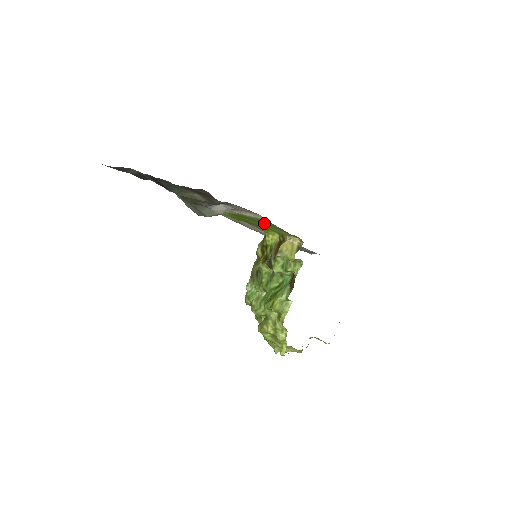
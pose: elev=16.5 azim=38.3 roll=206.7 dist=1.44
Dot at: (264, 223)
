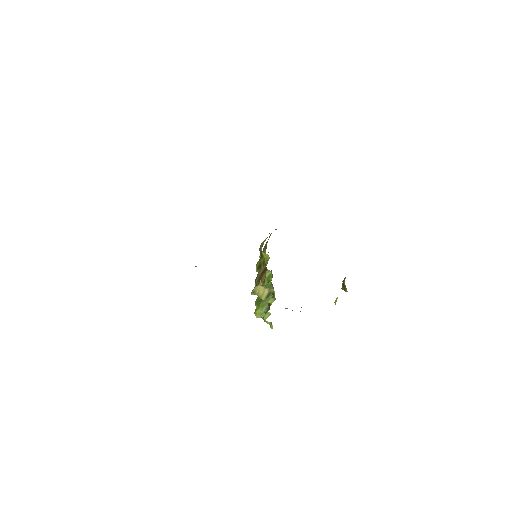
Dot at: occluded
